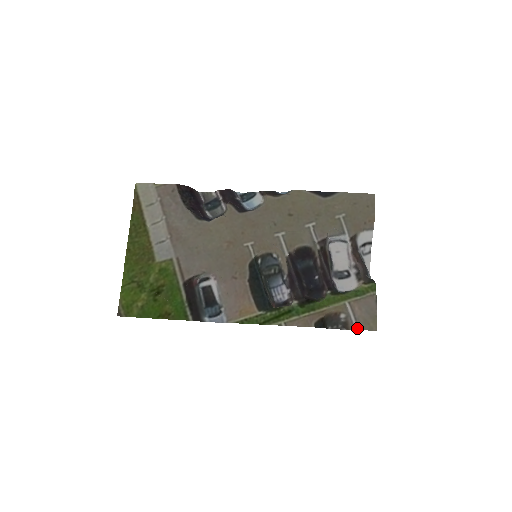
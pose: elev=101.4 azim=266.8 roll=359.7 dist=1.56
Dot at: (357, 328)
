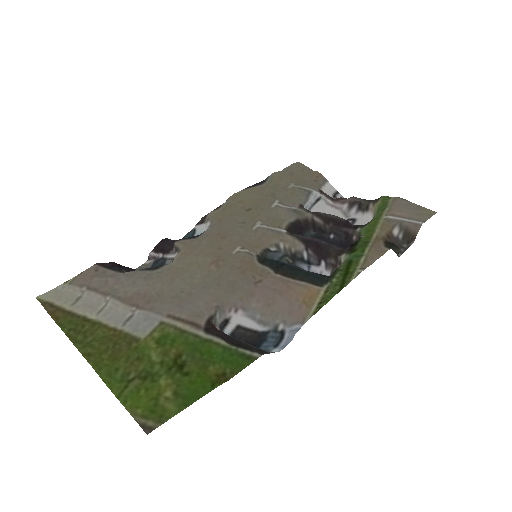
Dot at: (421, 222)
